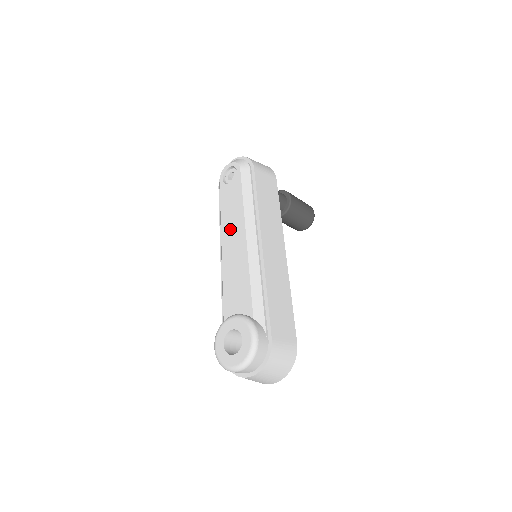
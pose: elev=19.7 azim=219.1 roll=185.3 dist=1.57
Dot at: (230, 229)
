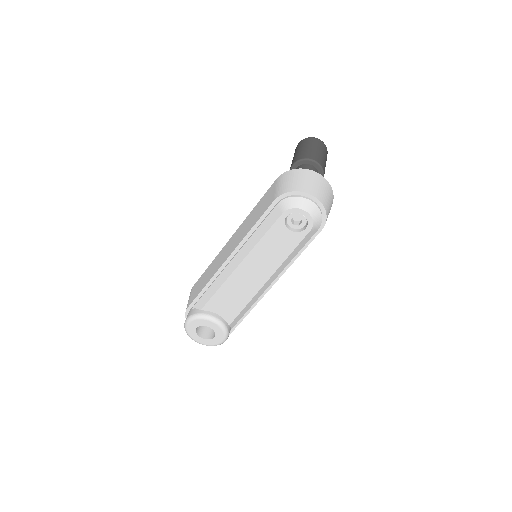
Dot at: (257, 264)
